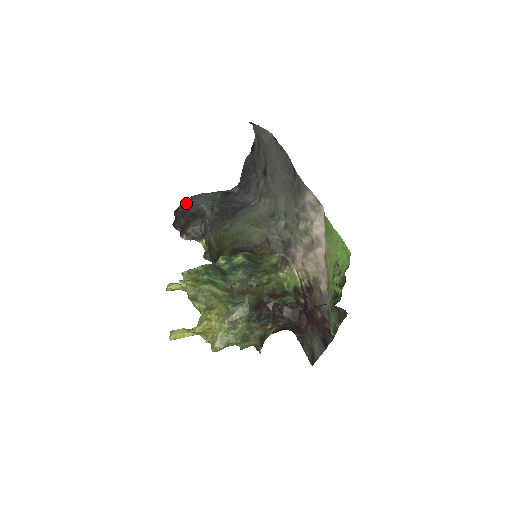
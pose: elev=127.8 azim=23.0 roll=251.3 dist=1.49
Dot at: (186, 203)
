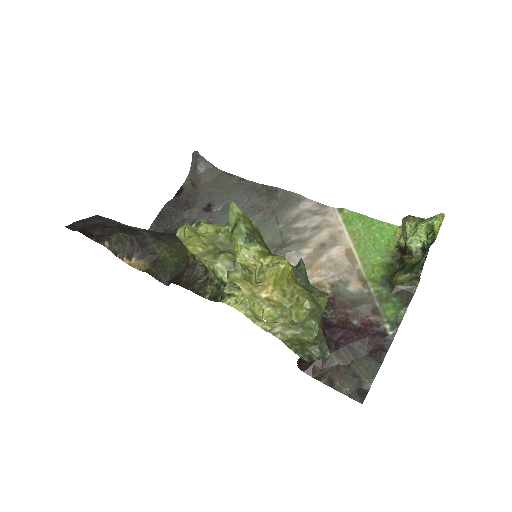
Dot at: (91, 219)
